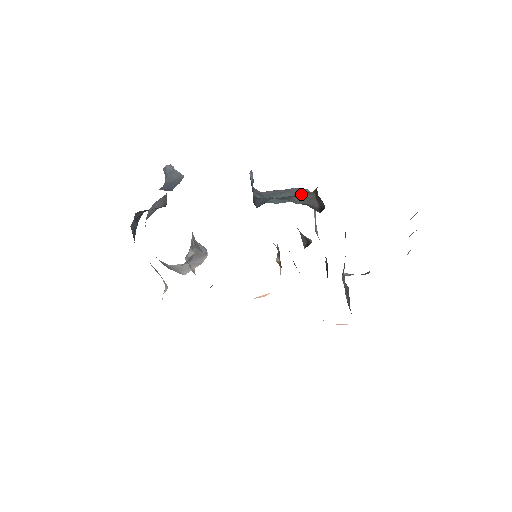
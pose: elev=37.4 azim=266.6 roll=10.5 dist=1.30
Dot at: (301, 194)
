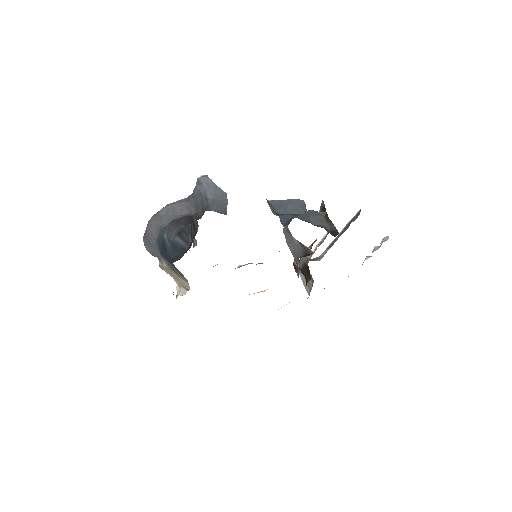
Dot at: (313, 214)
